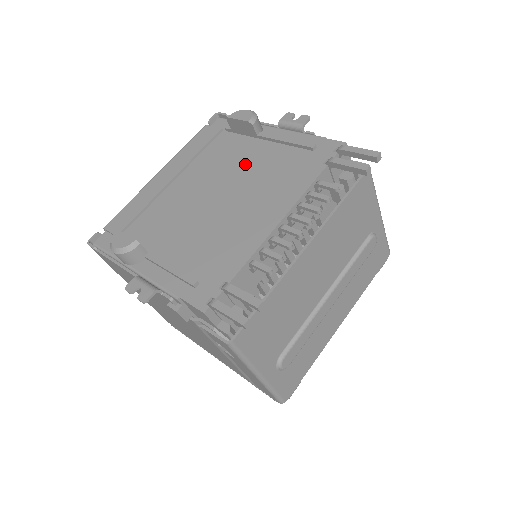
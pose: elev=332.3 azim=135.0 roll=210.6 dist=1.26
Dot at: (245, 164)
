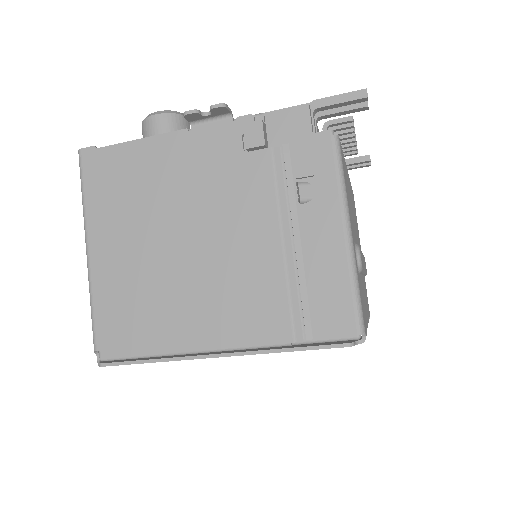
Dot at: occluded
